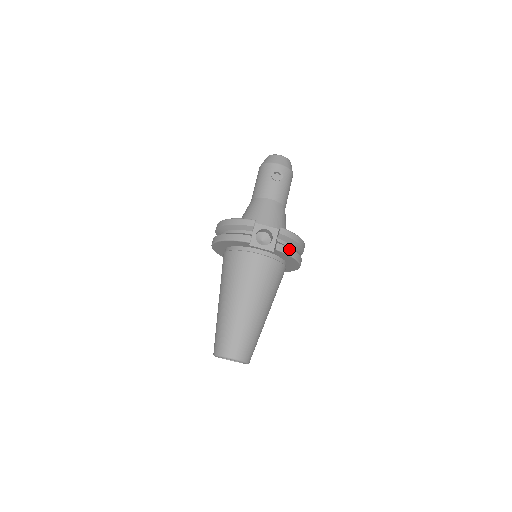
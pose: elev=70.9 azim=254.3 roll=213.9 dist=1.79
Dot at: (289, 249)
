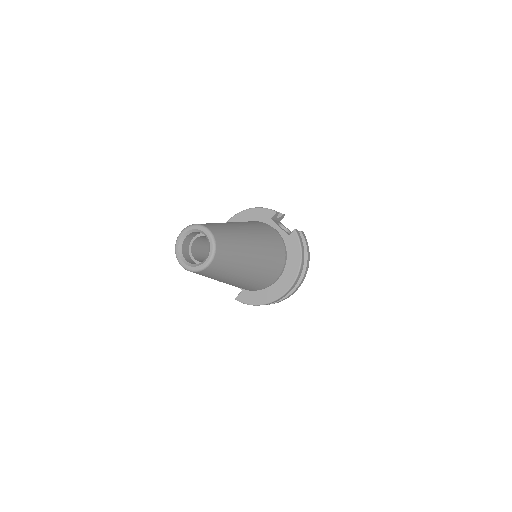
Dot at: (302, 244)
